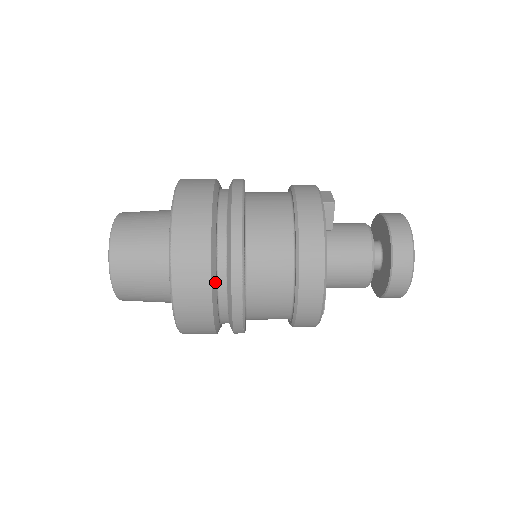
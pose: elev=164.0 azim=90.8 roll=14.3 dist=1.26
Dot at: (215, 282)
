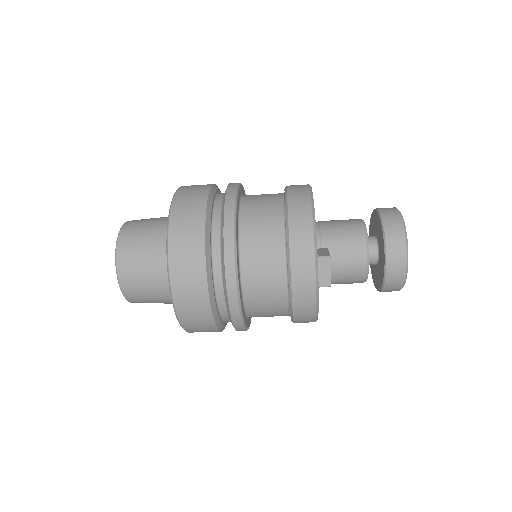
Dot at: (218, 189)
